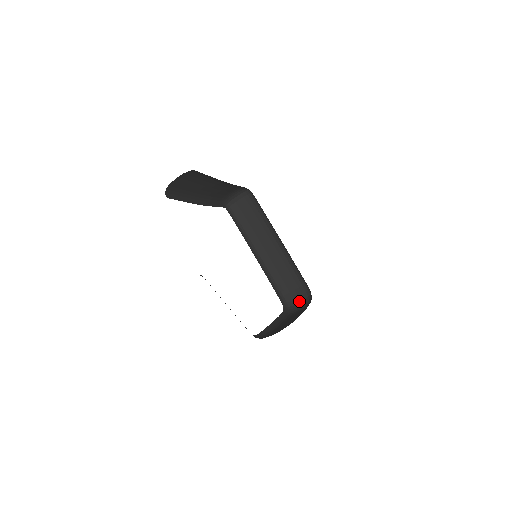
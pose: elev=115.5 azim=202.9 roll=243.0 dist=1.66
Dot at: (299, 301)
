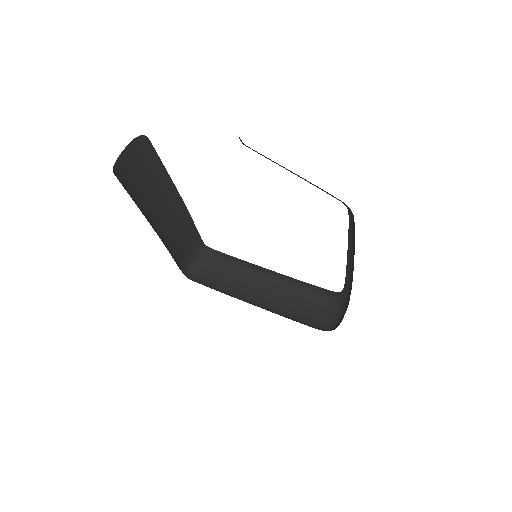
Dot at: (335, 318)
